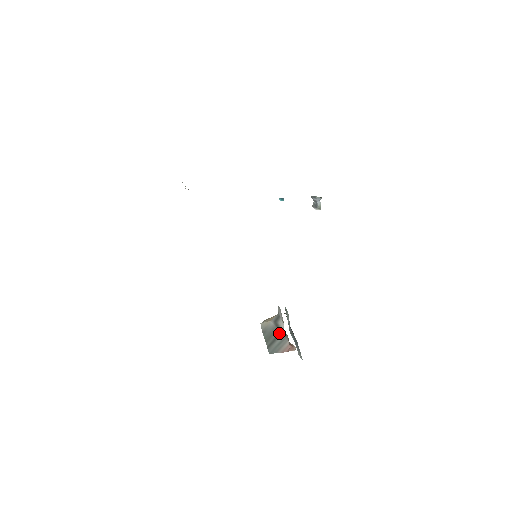
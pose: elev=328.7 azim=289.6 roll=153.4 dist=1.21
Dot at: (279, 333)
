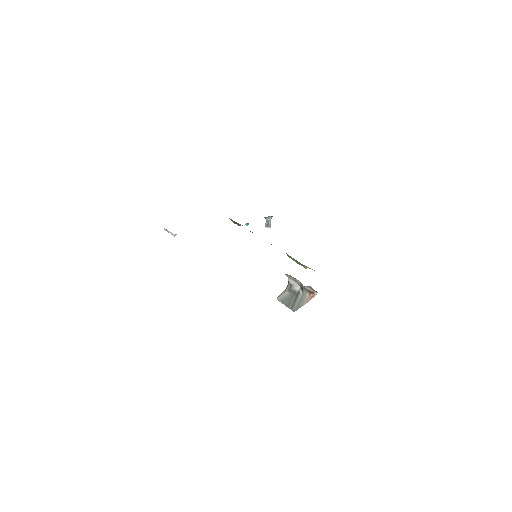
Dot at: (297, 294)
